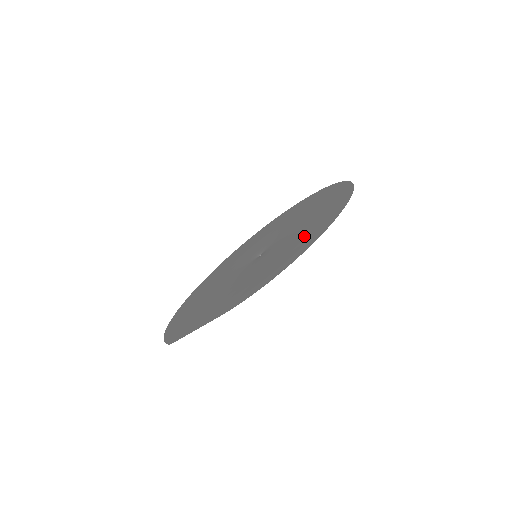
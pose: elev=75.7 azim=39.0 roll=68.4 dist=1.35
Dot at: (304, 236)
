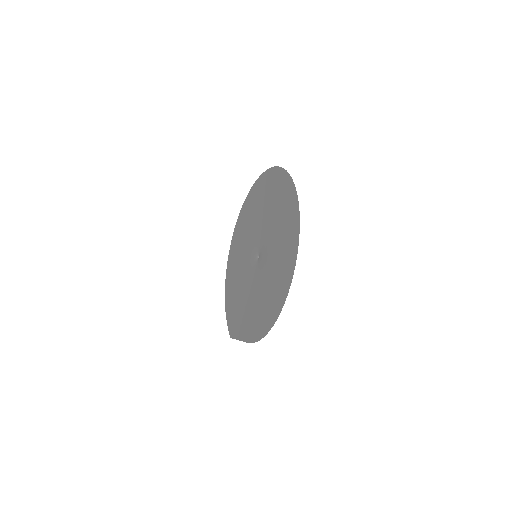
Dot at: (277, 282)
